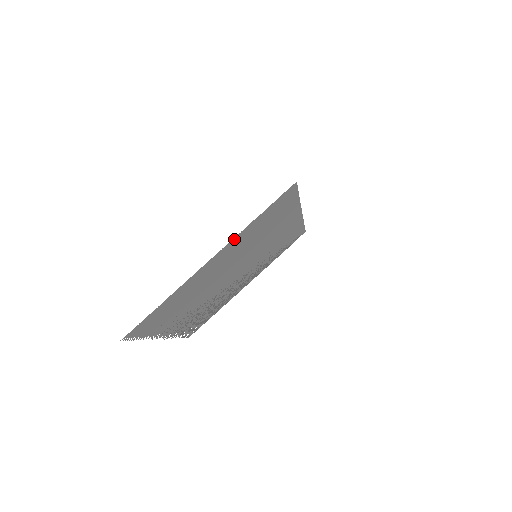
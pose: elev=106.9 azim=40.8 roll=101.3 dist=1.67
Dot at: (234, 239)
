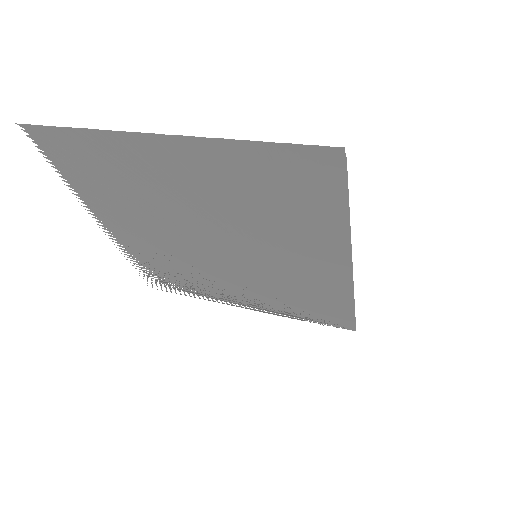
Dot at: (208, 142)
